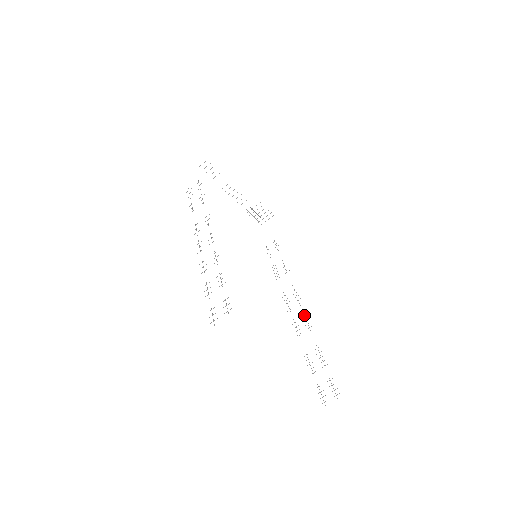
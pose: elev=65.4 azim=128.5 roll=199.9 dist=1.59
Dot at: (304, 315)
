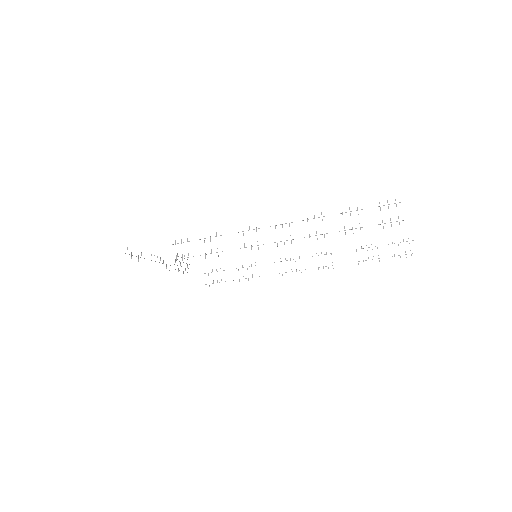
Dot at: occluded
